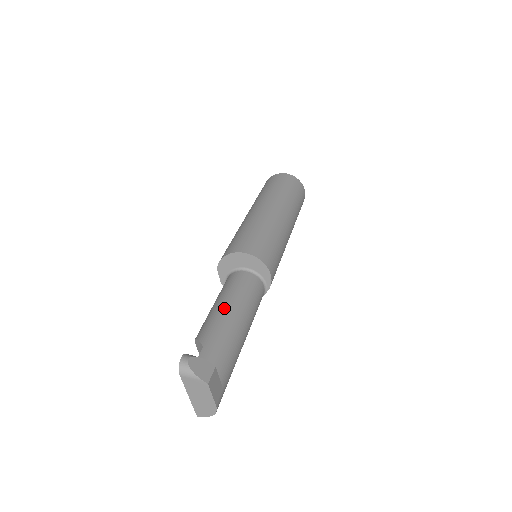
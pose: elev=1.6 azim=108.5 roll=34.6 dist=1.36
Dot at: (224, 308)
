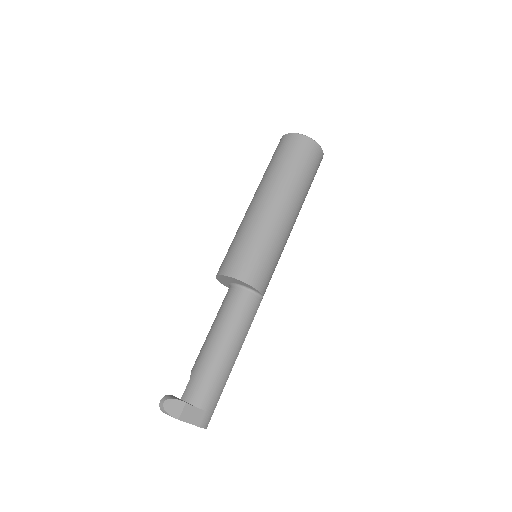
Dot at: (211, 335)
